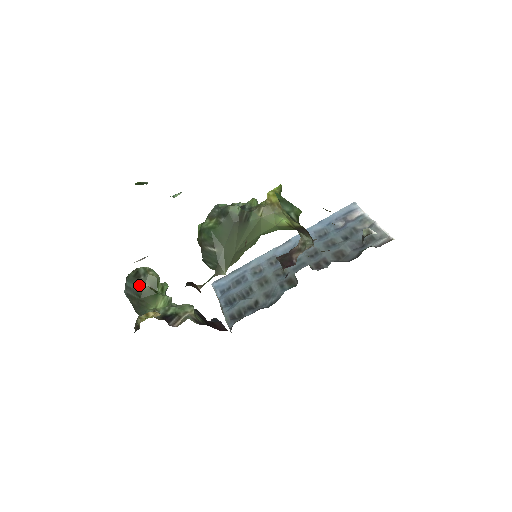
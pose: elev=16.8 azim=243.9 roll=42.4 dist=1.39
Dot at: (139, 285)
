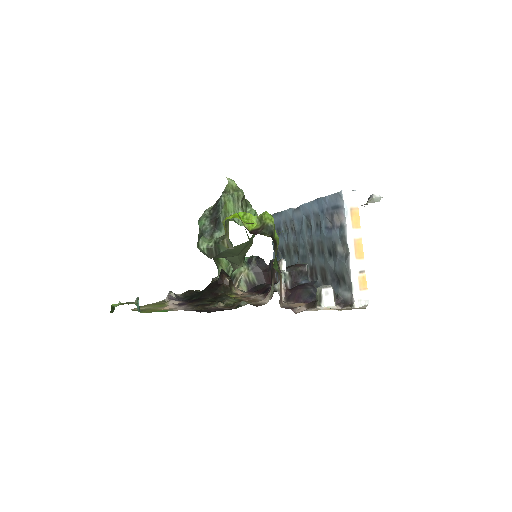
Dot at: occluded
